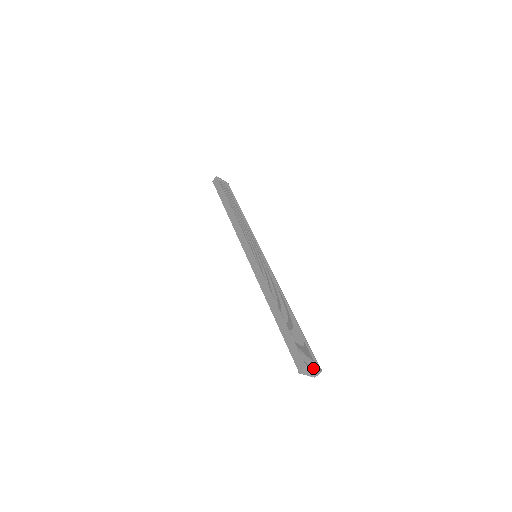
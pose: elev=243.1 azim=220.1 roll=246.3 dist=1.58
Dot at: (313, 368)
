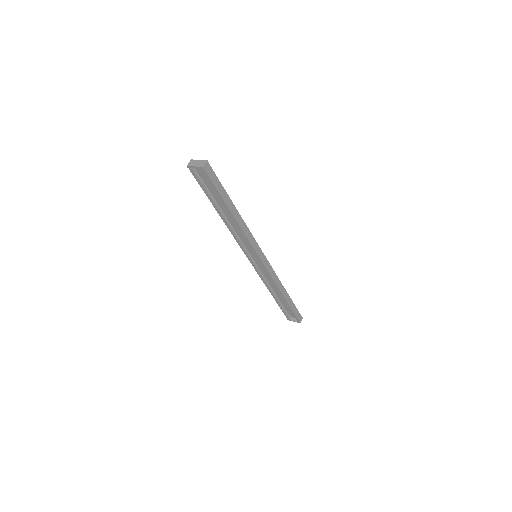
Dot at: (198, 160)
